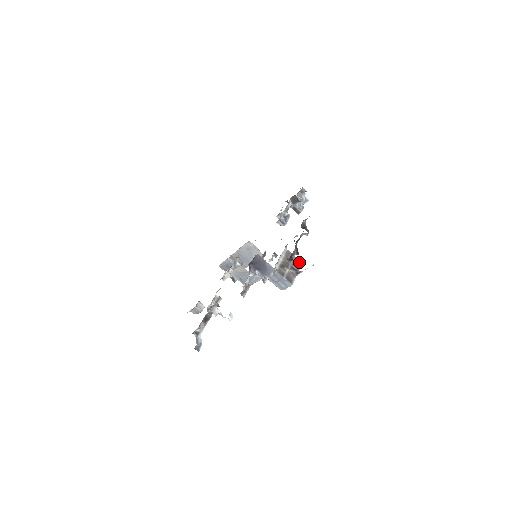
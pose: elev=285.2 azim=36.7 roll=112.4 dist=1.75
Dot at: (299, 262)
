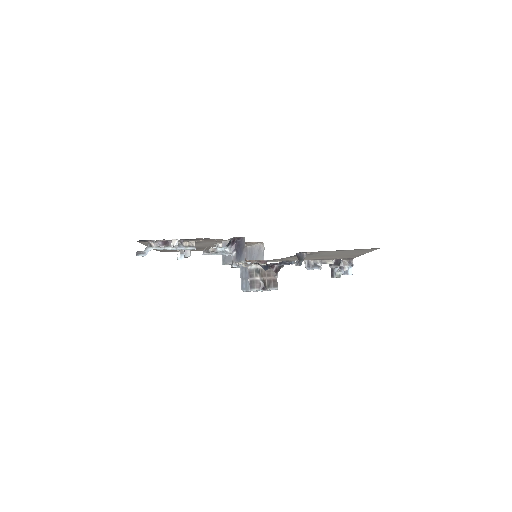
Dot at: (275, 285)
